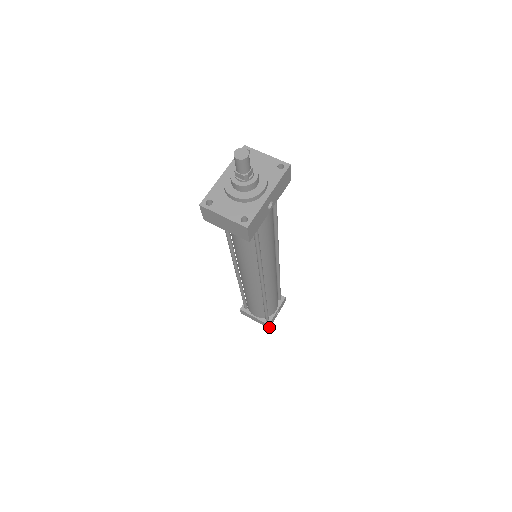
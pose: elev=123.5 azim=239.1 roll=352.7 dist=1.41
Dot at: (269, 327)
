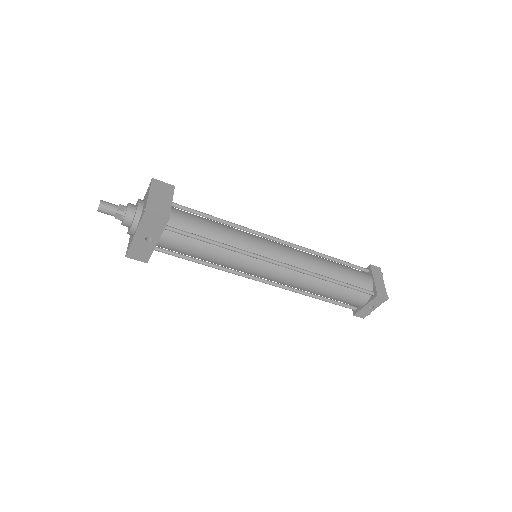
Dot at: (362, 317)
